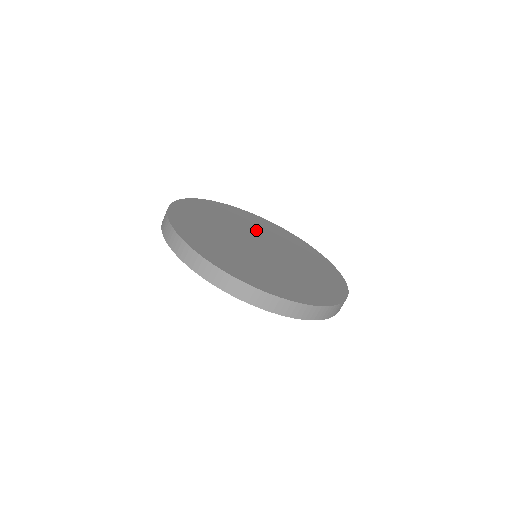
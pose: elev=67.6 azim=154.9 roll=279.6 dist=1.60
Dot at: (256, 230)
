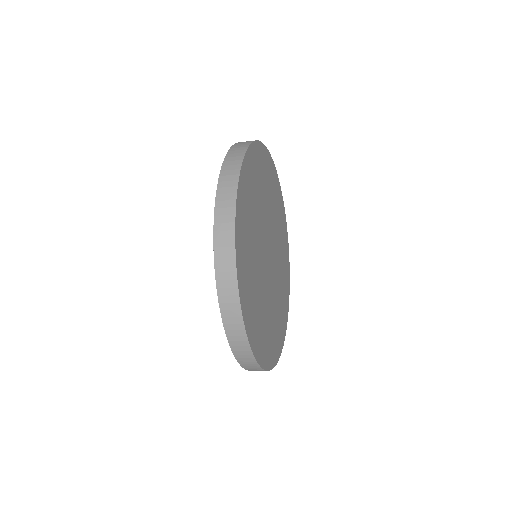
Dot at: (262, 211)
